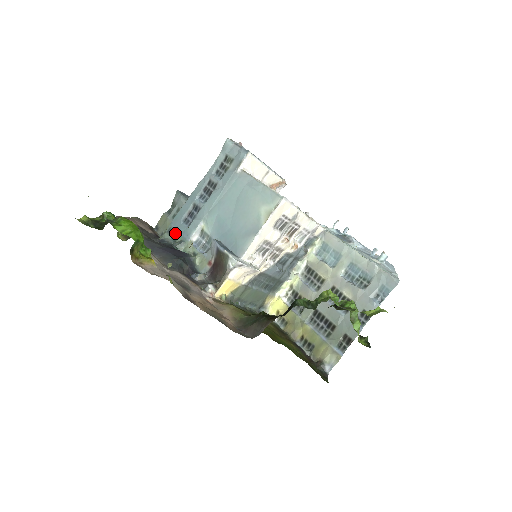
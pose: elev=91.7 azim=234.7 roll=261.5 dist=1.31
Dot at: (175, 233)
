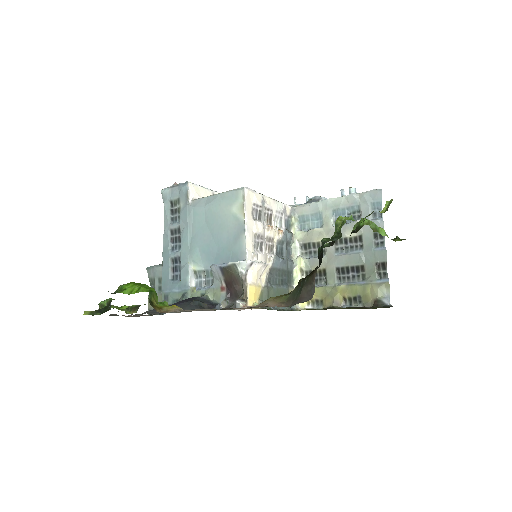
Dot at: (172, 295)
